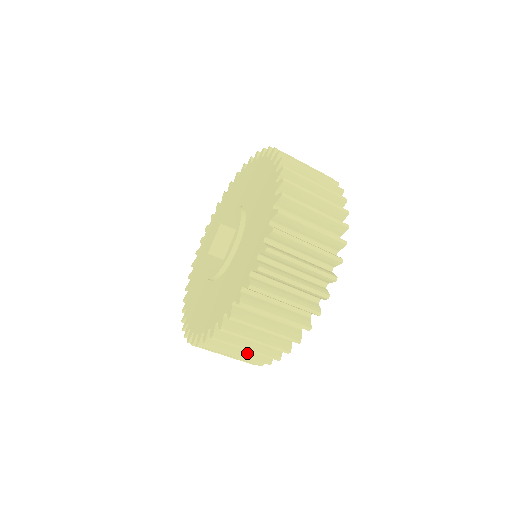
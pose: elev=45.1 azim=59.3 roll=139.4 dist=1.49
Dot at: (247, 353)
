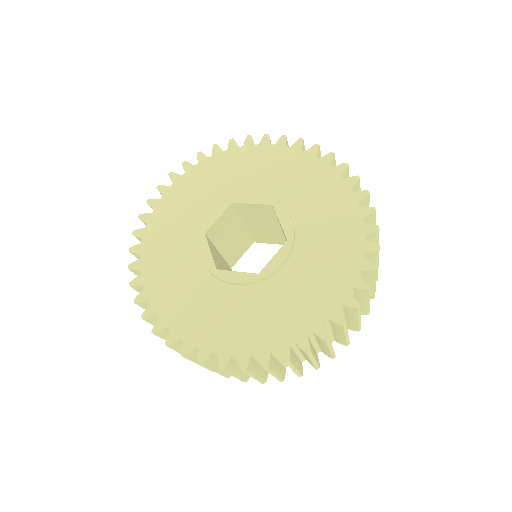
Dot at: (241, 374)
